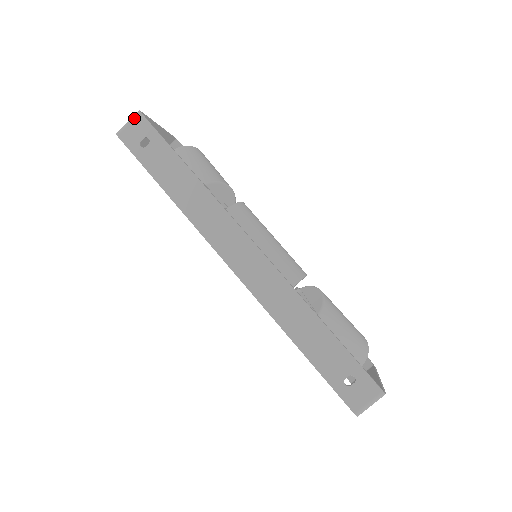
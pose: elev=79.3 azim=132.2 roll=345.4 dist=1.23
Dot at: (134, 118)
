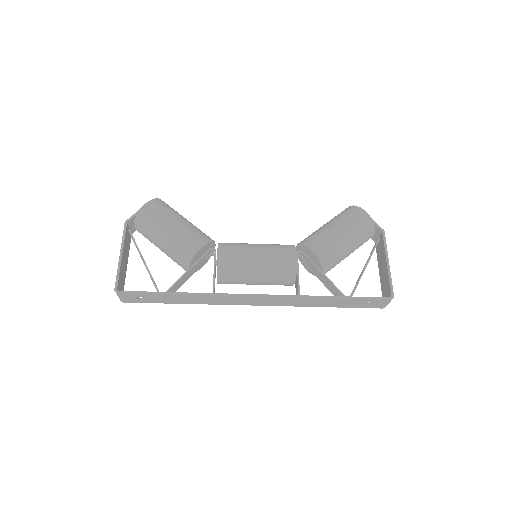
Dot at: (119, 296)
